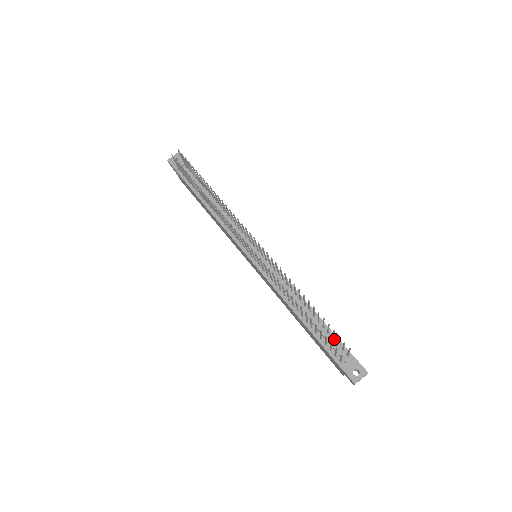
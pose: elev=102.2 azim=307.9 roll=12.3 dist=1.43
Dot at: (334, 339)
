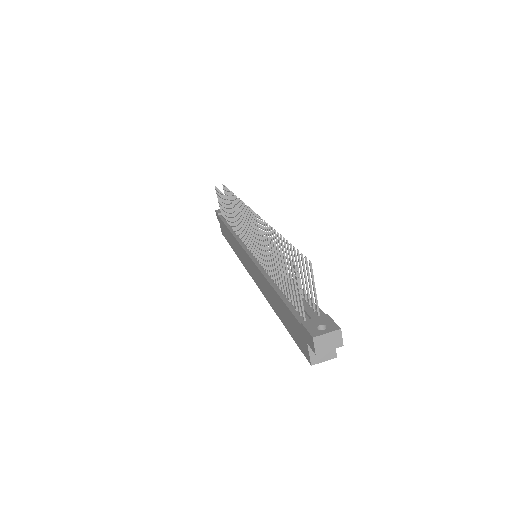
Dot at: (307, 302)
